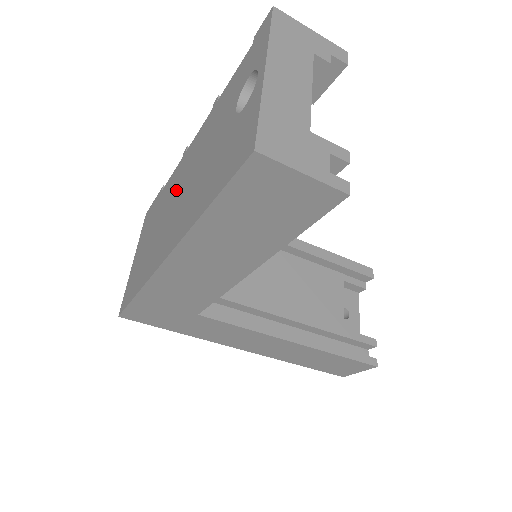
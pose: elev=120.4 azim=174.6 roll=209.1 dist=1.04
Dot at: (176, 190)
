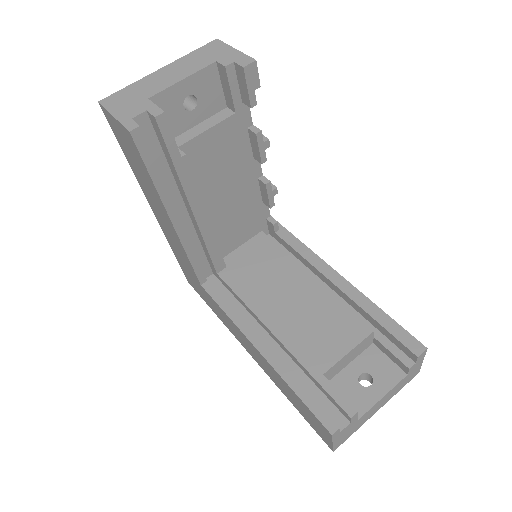
Dot at: occluded
